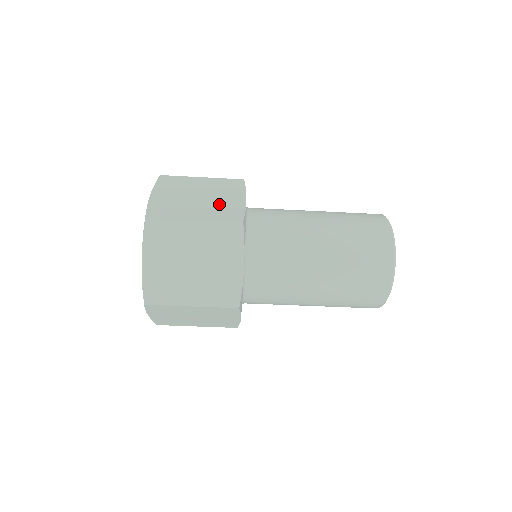
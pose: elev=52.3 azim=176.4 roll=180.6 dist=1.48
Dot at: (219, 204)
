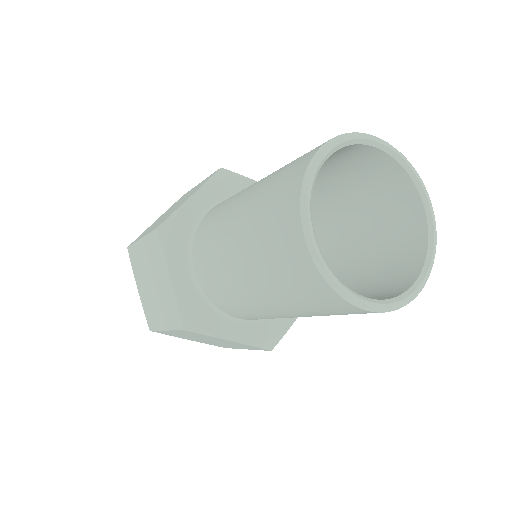
Dot at: occluded
